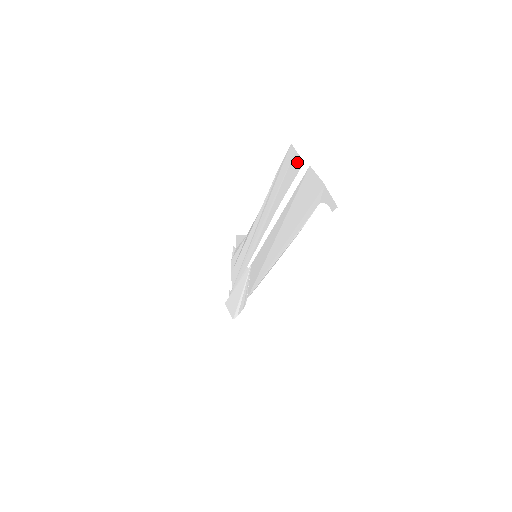
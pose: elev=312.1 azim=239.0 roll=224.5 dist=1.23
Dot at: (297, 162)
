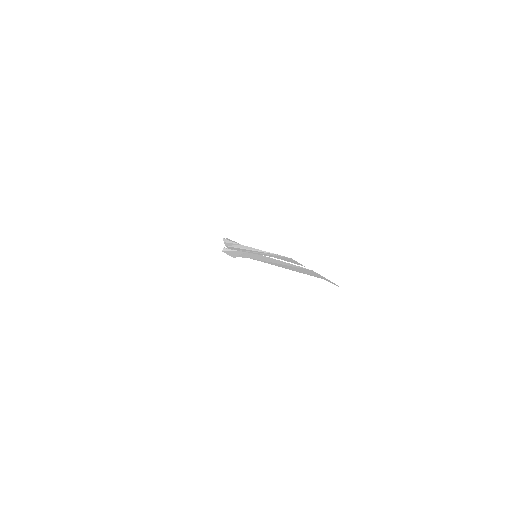
Dot at: (299, 264)
